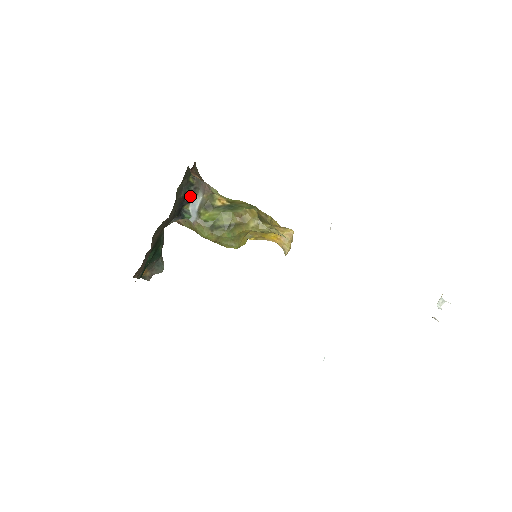
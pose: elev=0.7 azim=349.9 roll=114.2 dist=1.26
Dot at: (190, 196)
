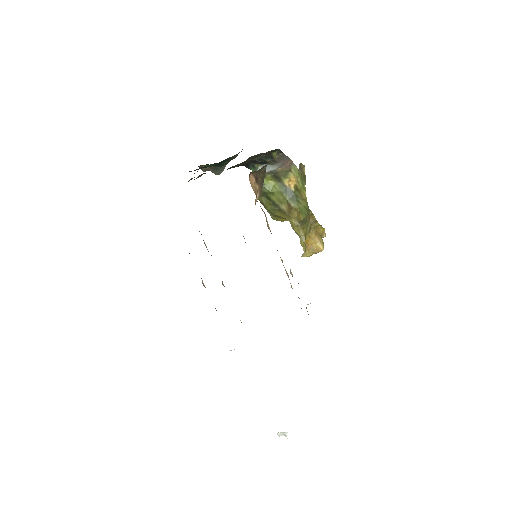
Dot at: (265, 162)
